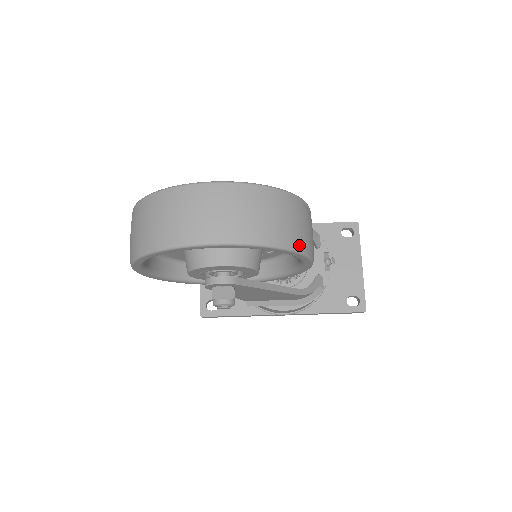
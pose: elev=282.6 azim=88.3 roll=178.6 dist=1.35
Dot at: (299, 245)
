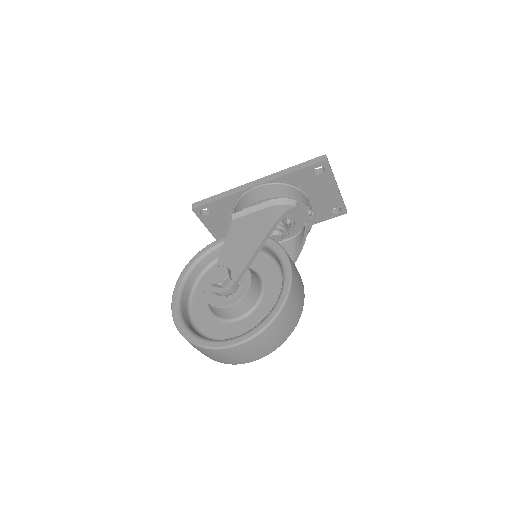
Dot at: (295, 324)
